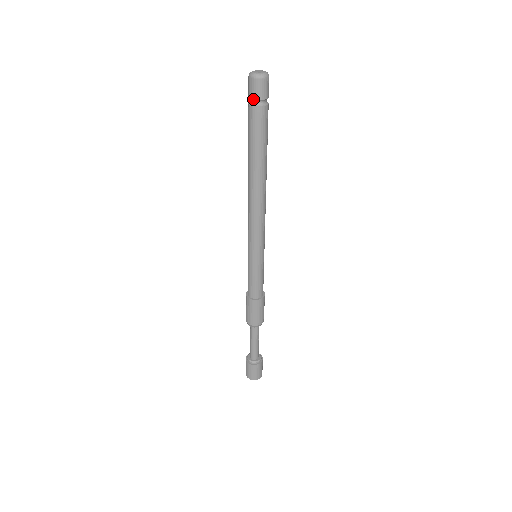
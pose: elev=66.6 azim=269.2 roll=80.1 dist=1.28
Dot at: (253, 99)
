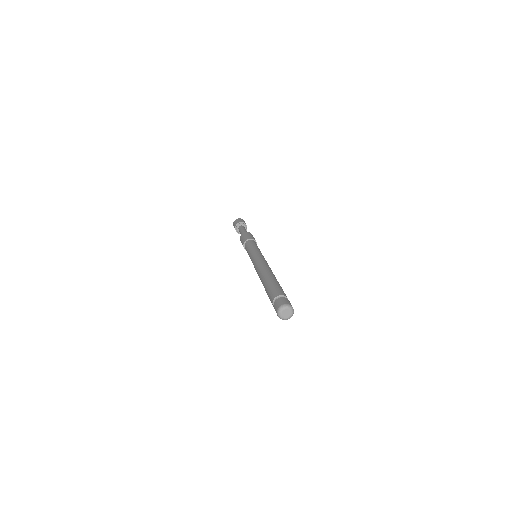
Dot at: occluded
